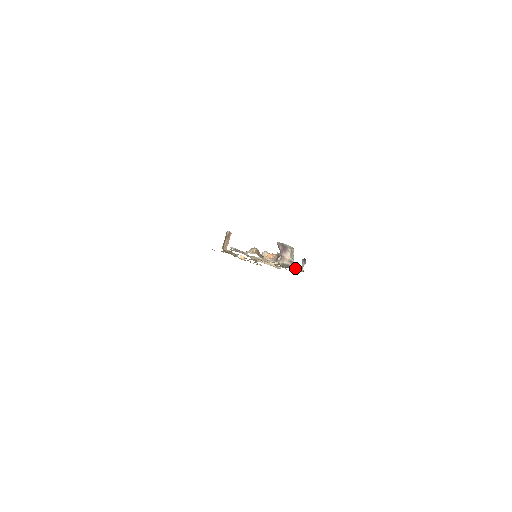
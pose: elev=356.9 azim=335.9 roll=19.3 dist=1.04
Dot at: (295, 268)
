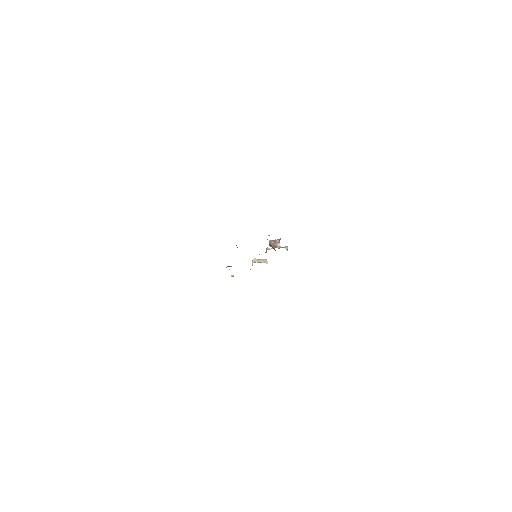
Dot at: occluded
